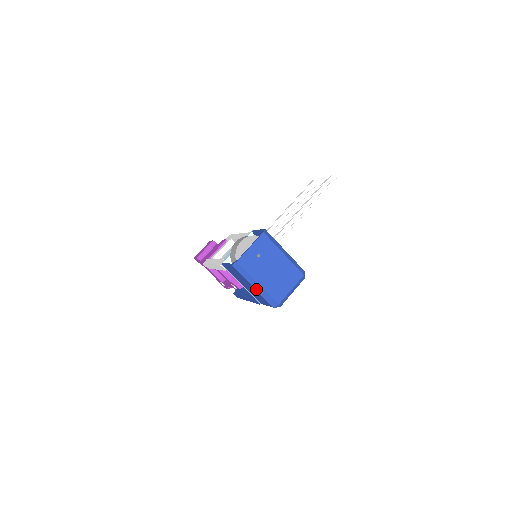
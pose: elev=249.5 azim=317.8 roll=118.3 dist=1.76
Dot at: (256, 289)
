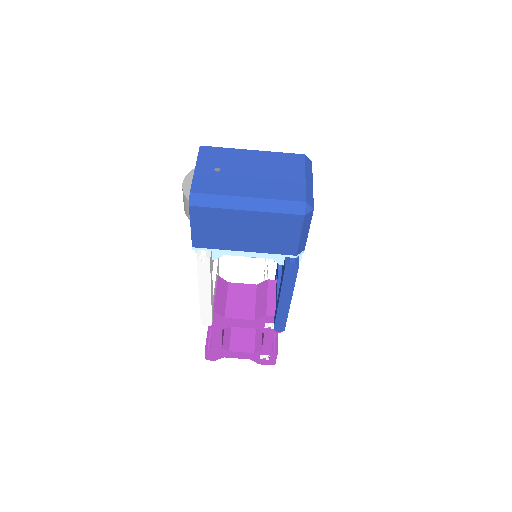
Dot at: (254, 210)
